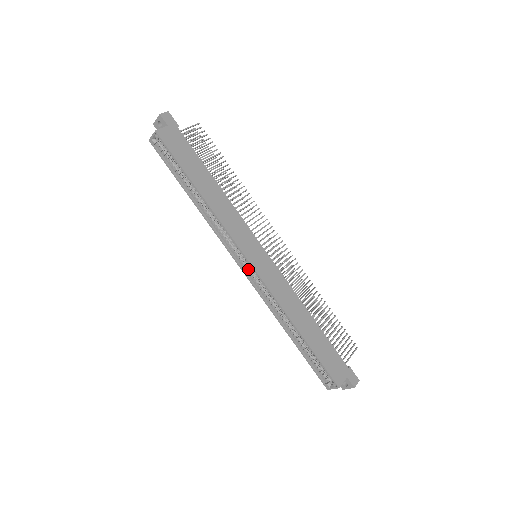
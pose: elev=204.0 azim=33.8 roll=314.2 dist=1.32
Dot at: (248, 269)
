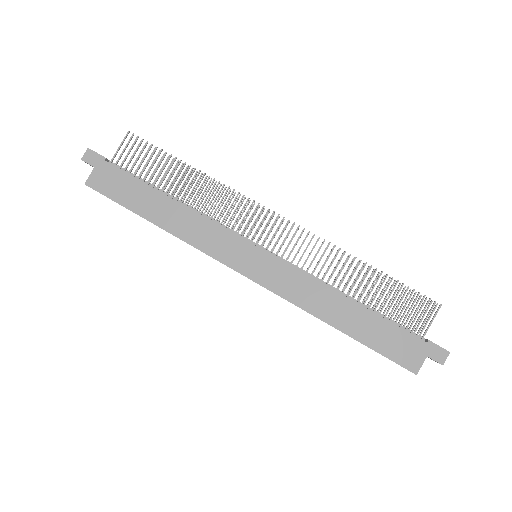
Dot at: occluded
